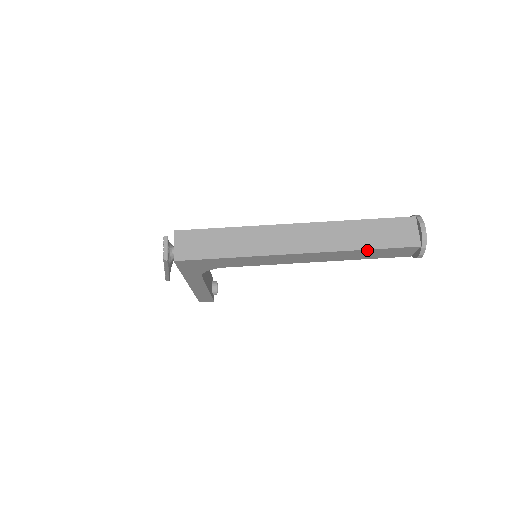
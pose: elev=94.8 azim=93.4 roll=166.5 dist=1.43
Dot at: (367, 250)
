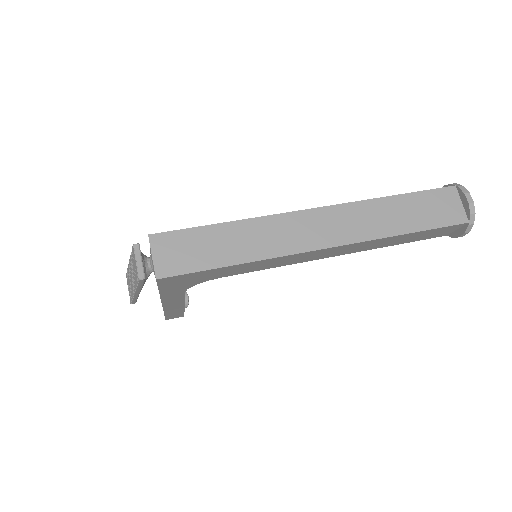
Dot at: (408, 234)
